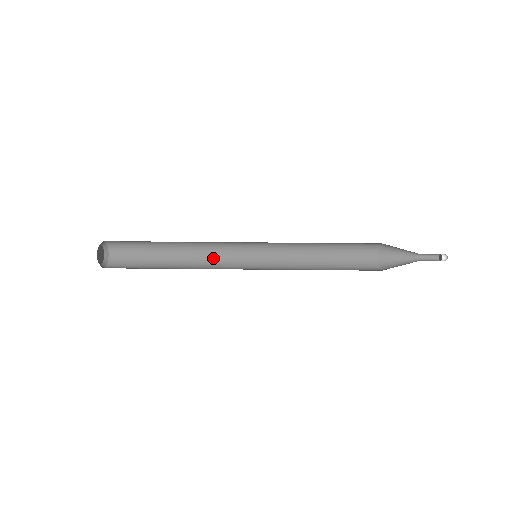
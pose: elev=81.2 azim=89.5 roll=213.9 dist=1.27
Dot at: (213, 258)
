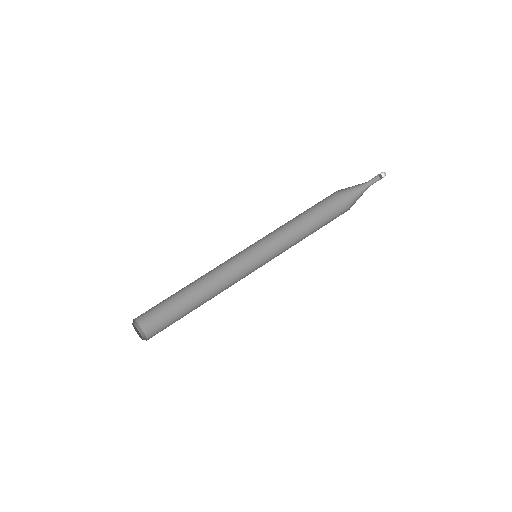
Dot at: (223, 277)
